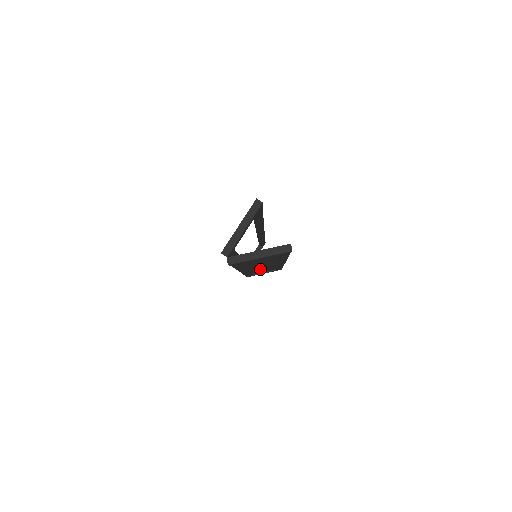
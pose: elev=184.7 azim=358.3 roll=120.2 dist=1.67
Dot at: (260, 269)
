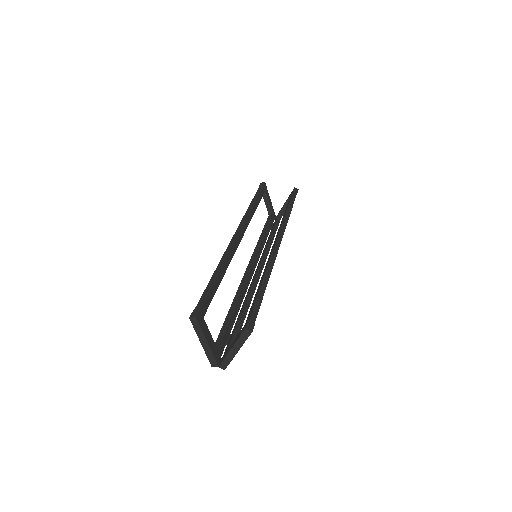
Dot at: occluded
